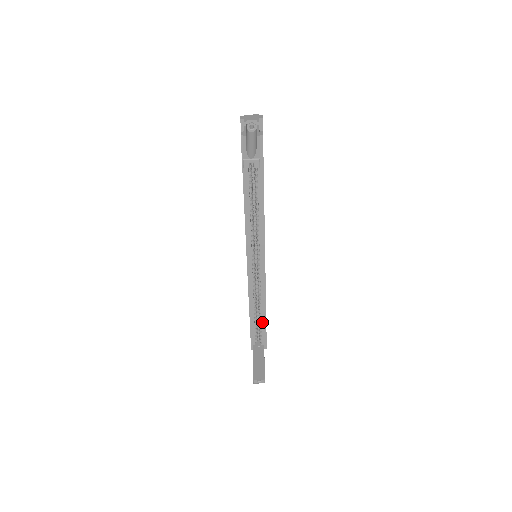
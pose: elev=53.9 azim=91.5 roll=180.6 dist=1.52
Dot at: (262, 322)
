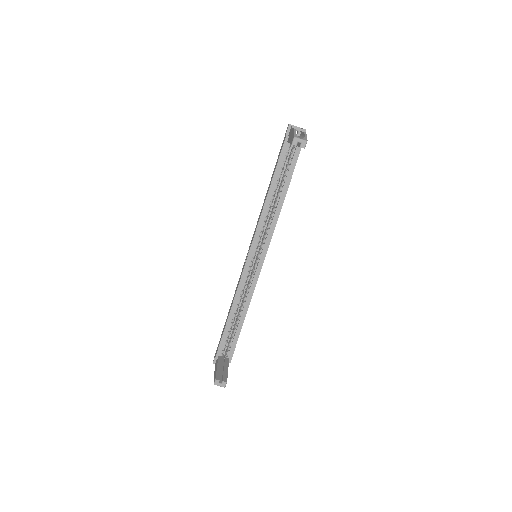
Dot at: (237, 329)
